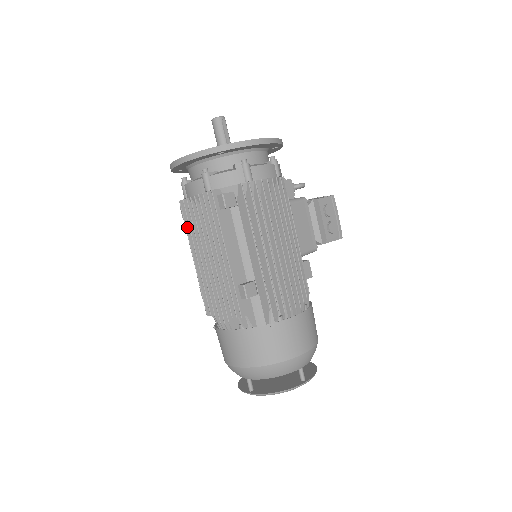
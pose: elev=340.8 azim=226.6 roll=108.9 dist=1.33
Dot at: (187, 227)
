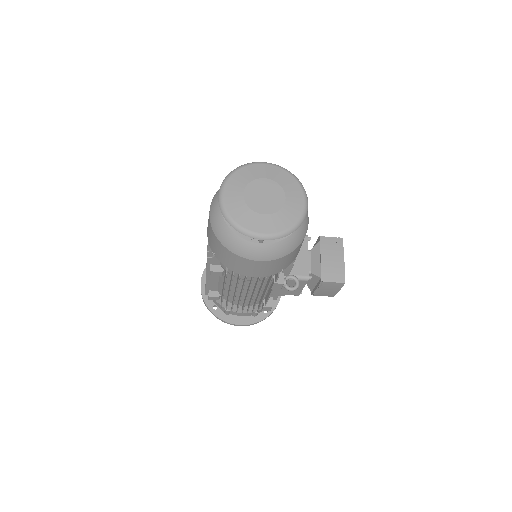
Dot at: (207, 287)
